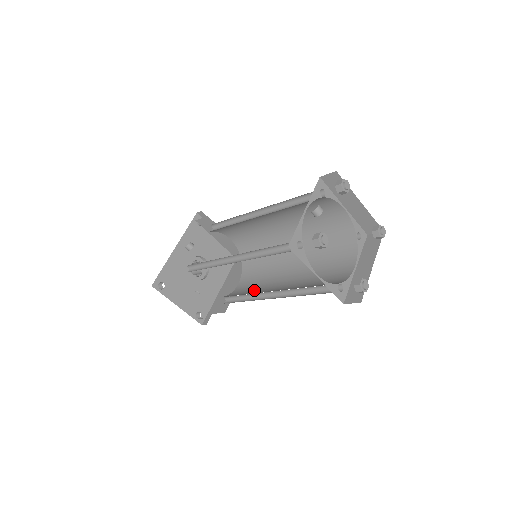
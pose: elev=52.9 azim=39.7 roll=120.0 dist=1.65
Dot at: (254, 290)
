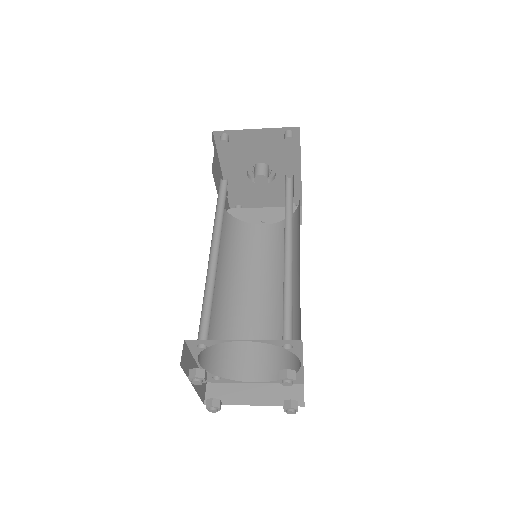
Dot at: (295, 243)
